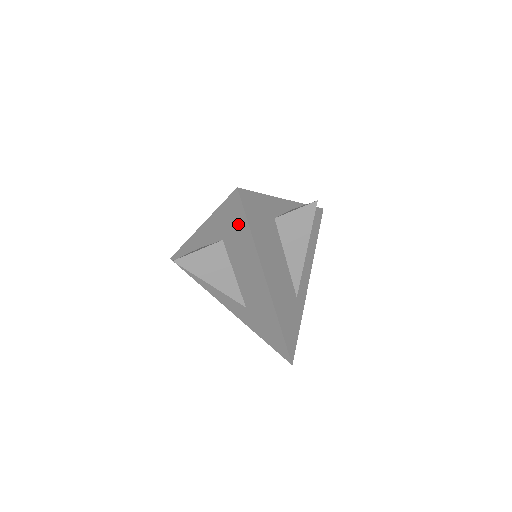
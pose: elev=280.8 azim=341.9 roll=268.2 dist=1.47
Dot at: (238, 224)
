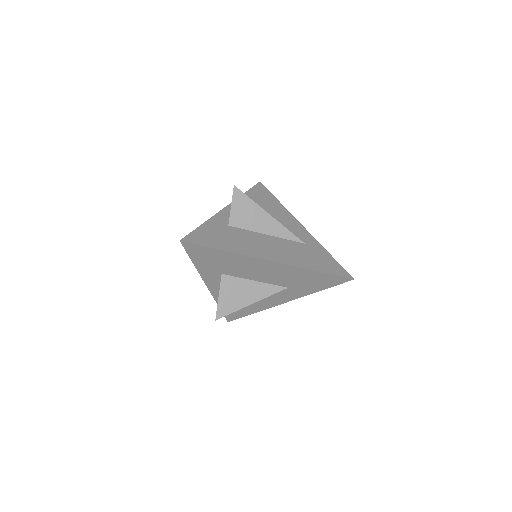
Dot at: (211, 256)
